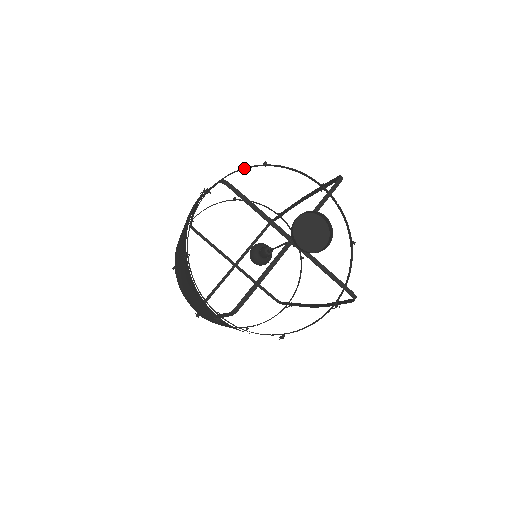
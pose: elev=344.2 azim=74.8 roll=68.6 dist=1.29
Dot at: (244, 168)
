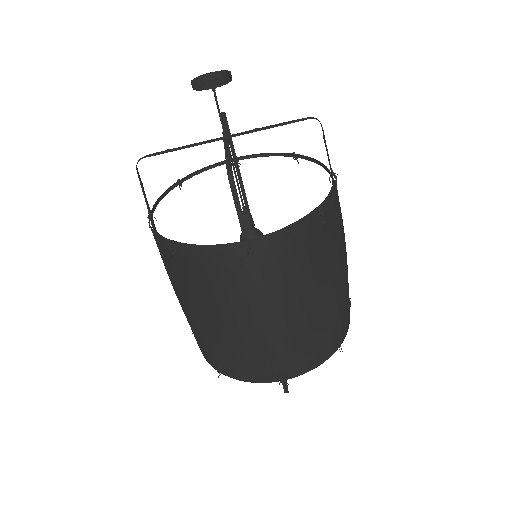
Dot at: (275, 155)
